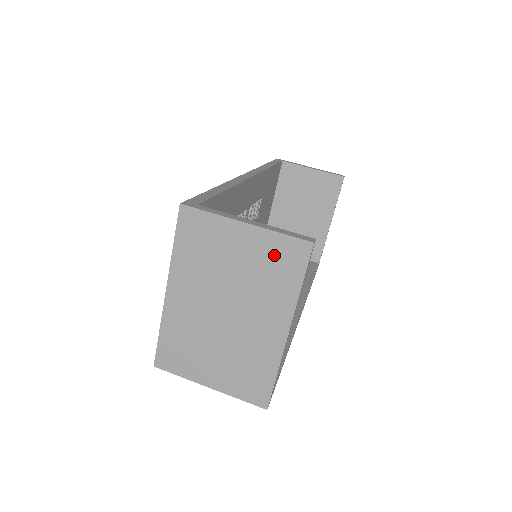
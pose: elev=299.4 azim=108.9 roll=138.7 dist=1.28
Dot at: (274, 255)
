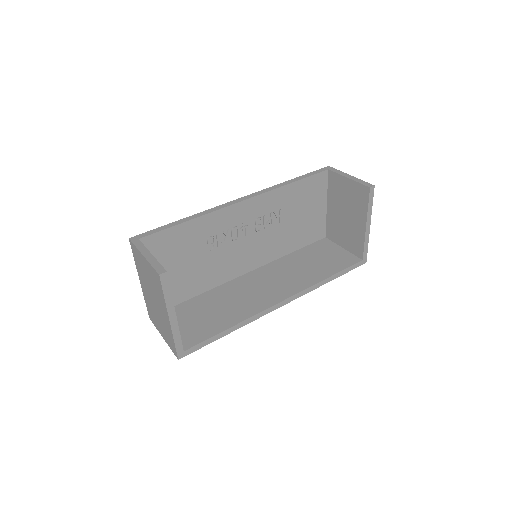
Dot at: (153, 276)
